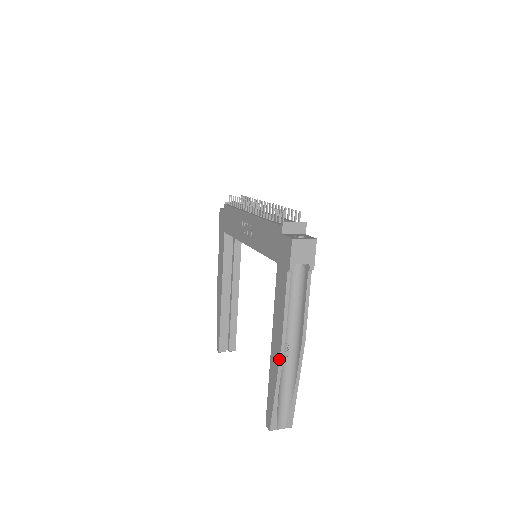
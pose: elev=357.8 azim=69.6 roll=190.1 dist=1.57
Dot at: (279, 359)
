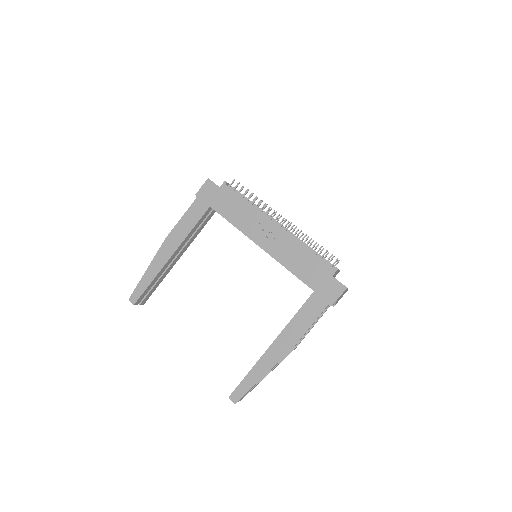
Dot at: (282, 358)
